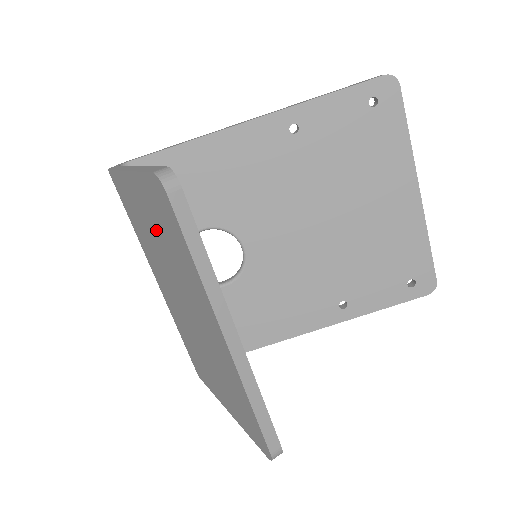
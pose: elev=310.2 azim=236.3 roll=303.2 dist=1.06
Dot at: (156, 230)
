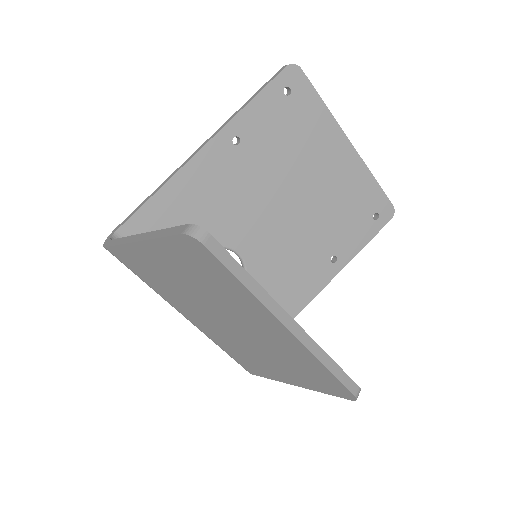
Dot at: (186, 276)
